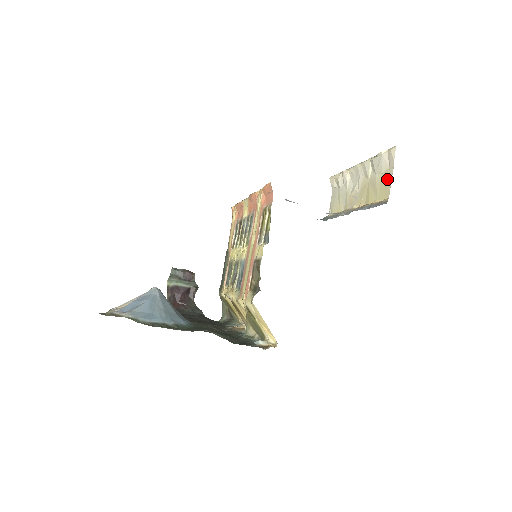
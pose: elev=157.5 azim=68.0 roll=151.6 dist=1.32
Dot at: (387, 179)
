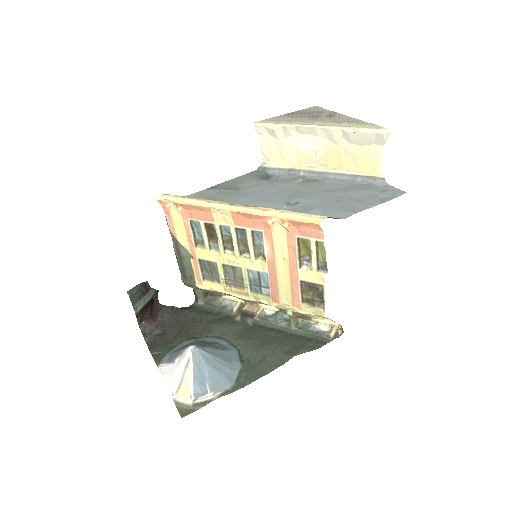
Dot at: (373, 154)
